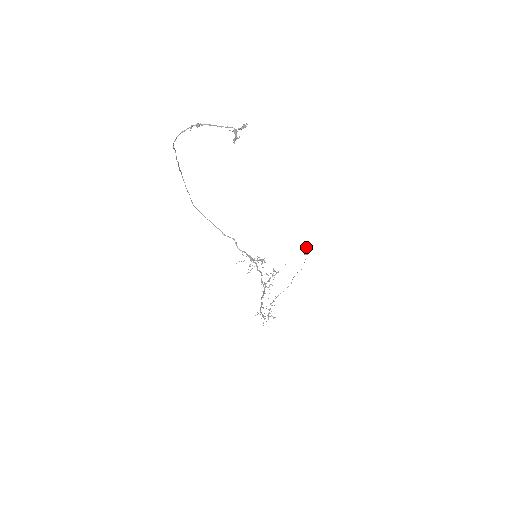
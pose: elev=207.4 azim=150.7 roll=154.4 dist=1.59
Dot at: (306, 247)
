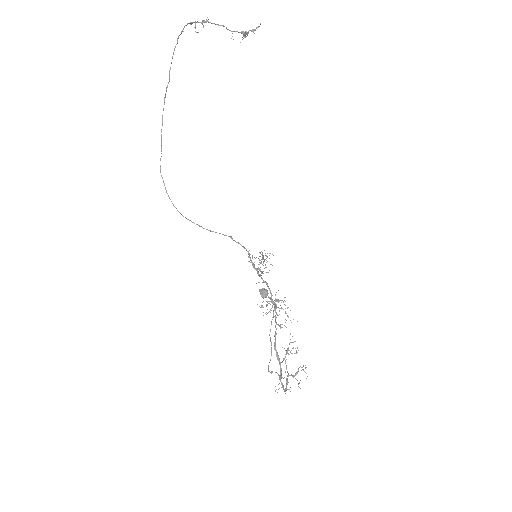
Dot at: occluded
